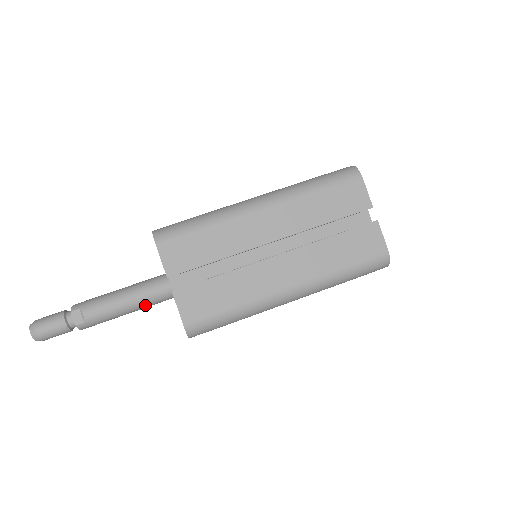
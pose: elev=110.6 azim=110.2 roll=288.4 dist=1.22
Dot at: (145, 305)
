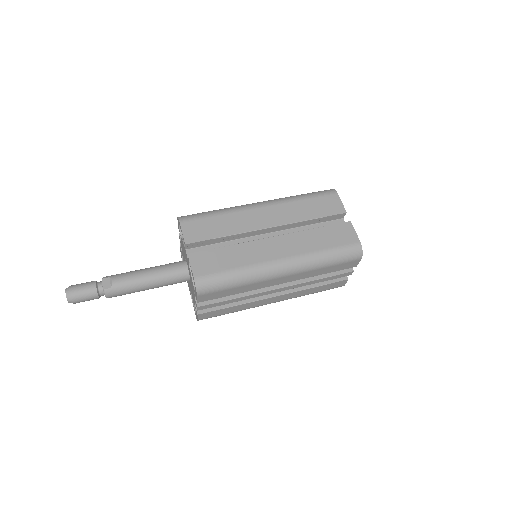
Dot at: (163, 281)
